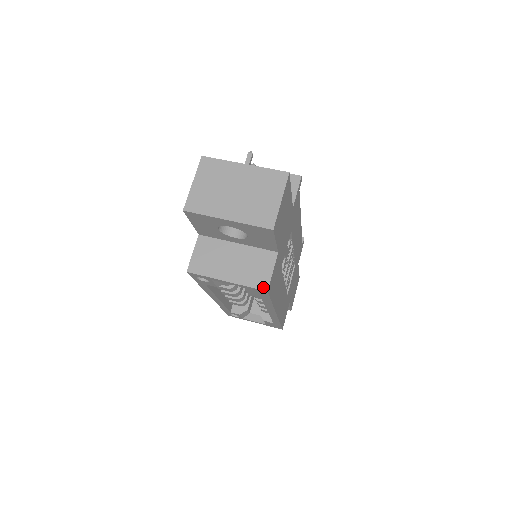
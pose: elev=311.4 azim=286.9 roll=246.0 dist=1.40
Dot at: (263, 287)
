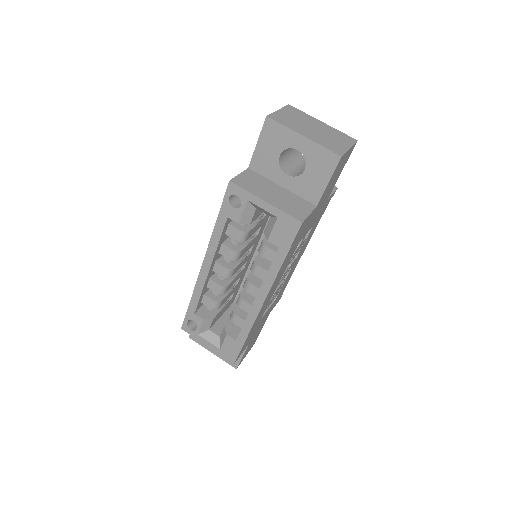
Dot at: (299, 218)
